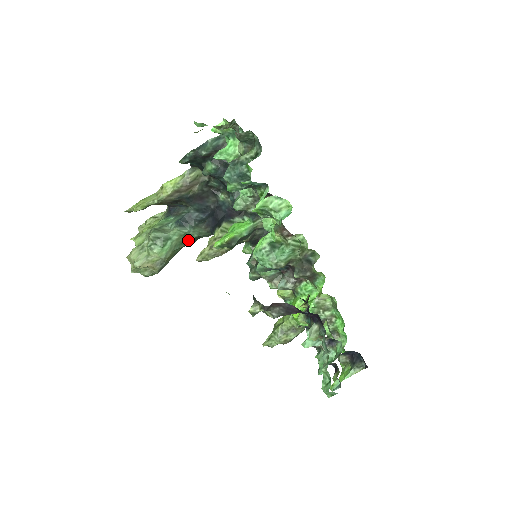
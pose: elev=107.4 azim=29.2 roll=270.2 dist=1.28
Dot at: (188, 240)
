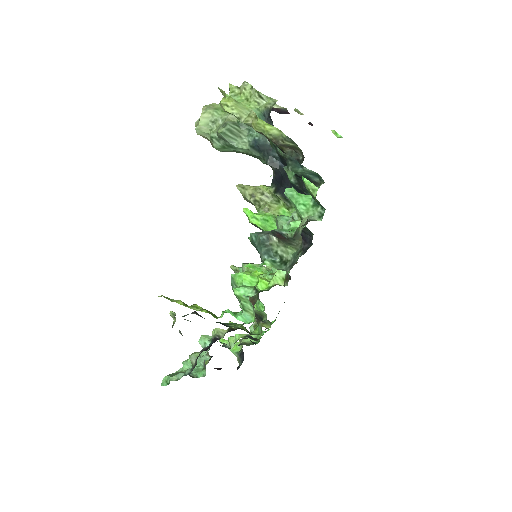
Dot at: (255, 157)
